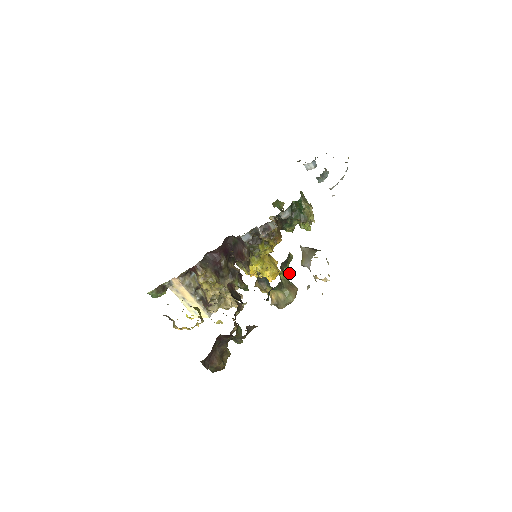
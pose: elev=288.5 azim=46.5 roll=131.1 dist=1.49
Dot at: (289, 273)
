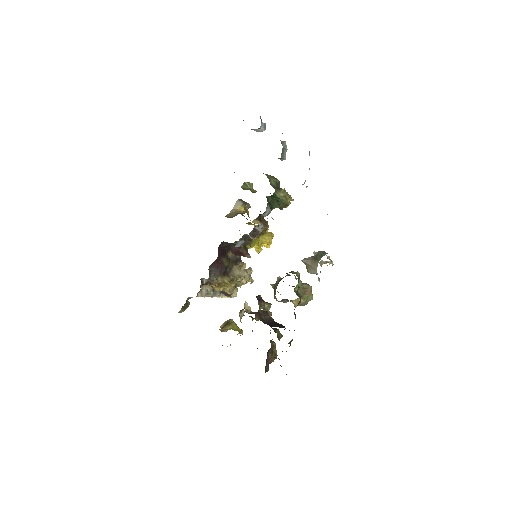
Dot at: (302, 285)
